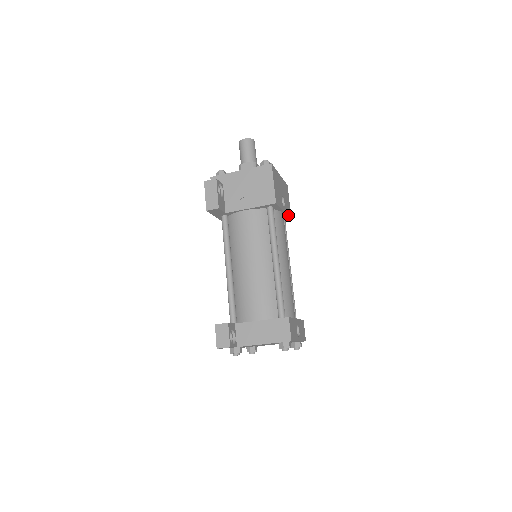
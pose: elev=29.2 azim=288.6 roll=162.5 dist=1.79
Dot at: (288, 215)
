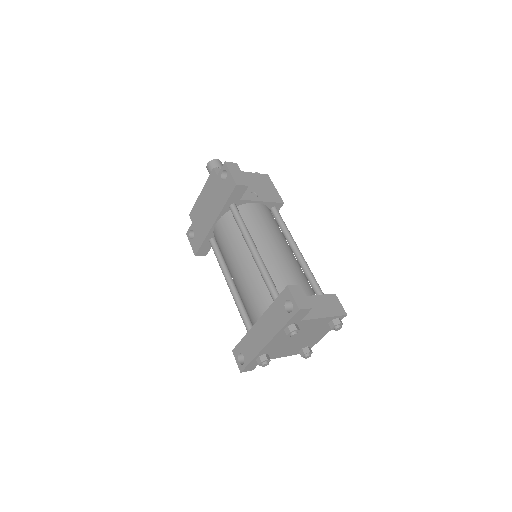
Dot at: occluded
